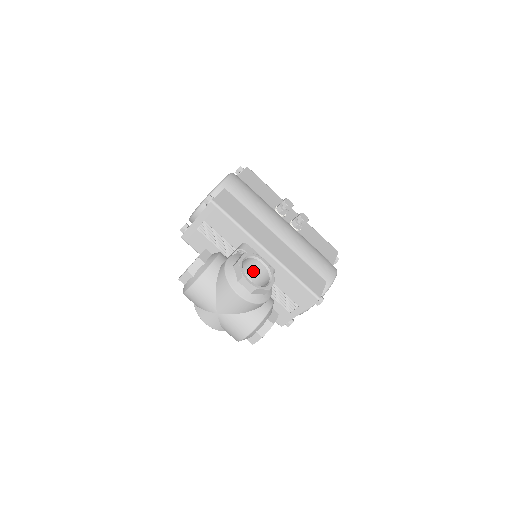
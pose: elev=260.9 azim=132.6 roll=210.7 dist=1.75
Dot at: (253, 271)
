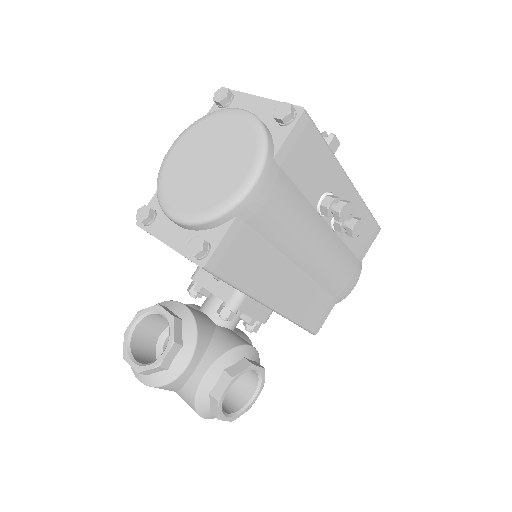
Dot at: occluded
